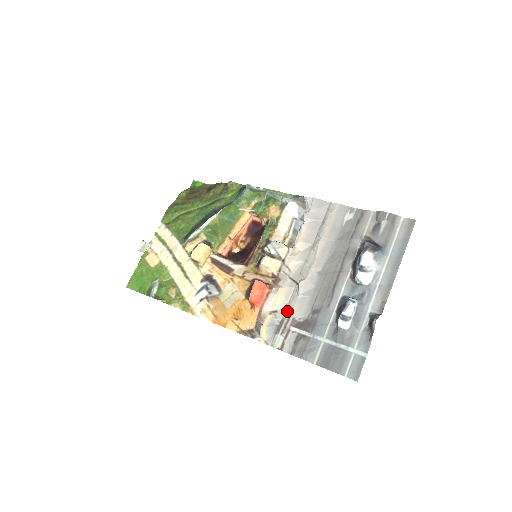
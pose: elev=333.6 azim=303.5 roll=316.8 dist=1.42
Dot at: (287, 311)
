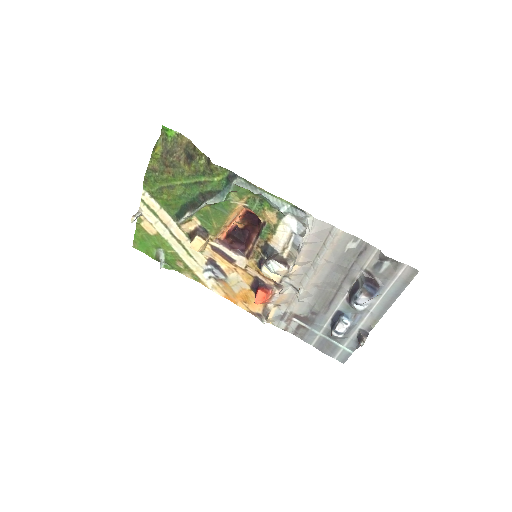
Dot at: (289, 308)
